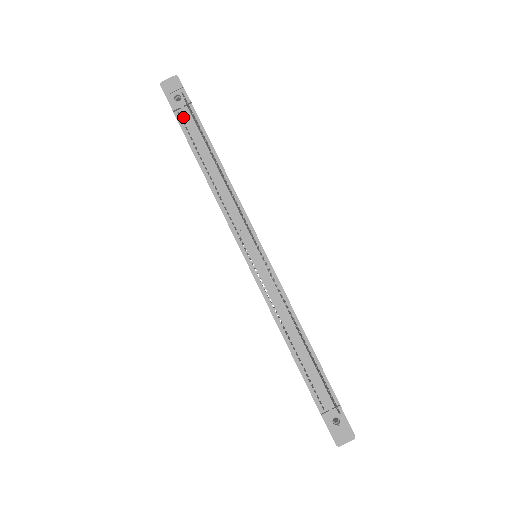
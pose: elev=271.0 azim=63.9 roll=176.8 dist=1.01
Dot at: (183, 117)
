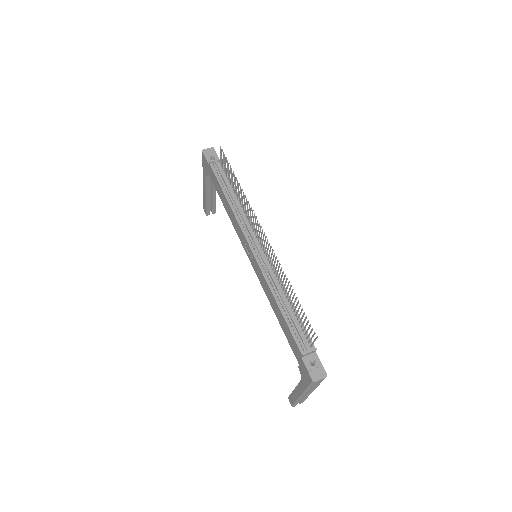
Dot at: (216, 167)
